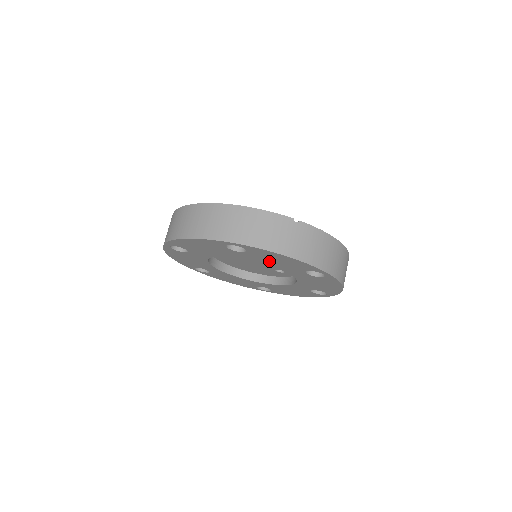
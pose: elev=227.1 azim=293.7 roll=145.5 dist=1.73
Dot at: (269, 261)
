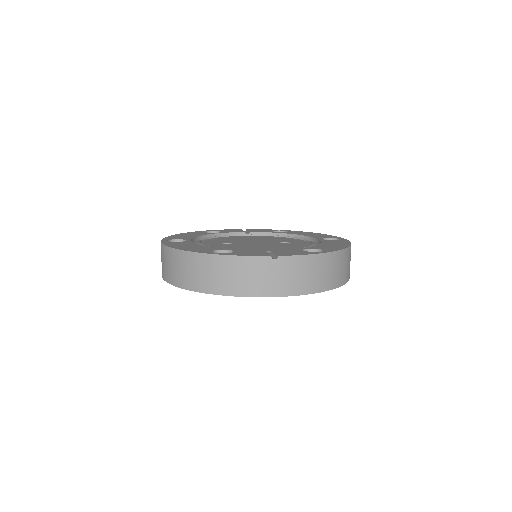
Dot at: occluded
